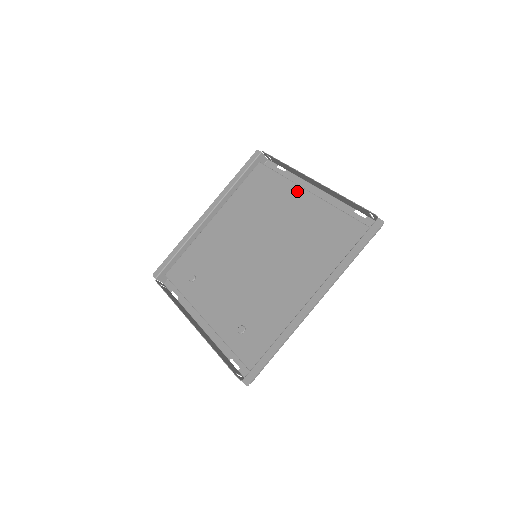
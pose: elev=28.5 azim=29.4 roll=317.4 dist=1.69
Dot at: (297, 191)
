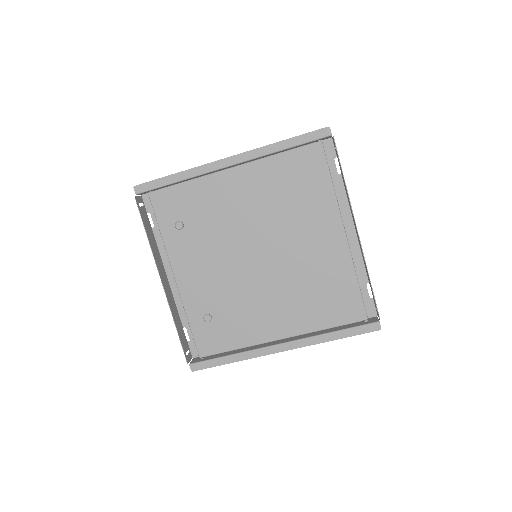
Dot at: (335, 222)
